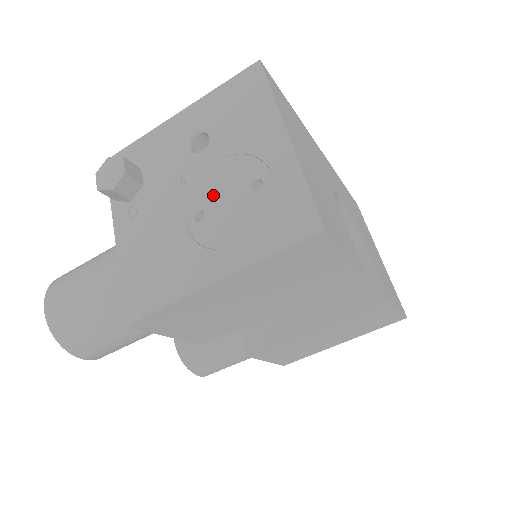
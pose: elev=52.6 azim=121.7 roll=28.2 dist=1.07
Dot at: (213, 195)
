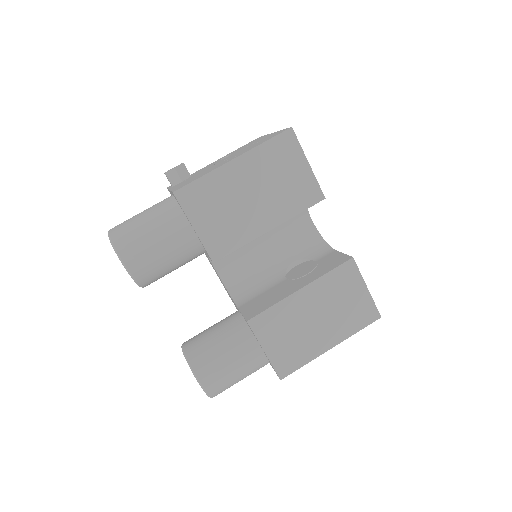
Dot at: (233, 155)
